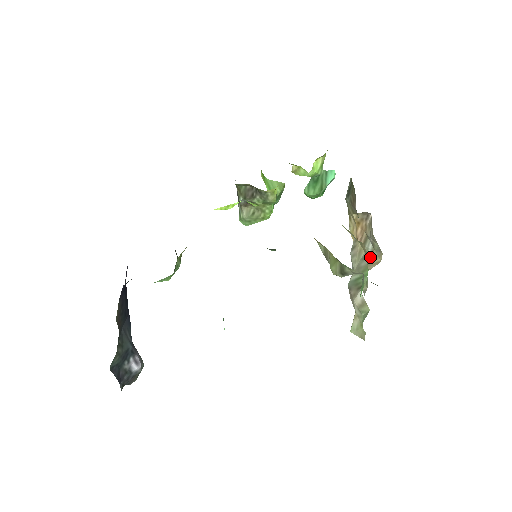
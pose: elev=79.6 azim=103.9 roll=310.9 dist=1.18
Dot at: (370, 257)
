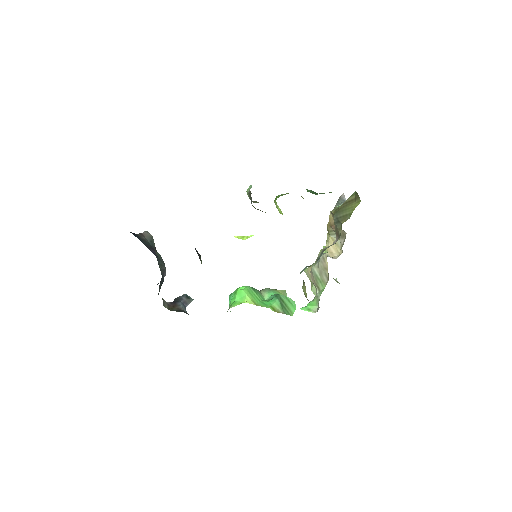
Dot at: (335, 239)
